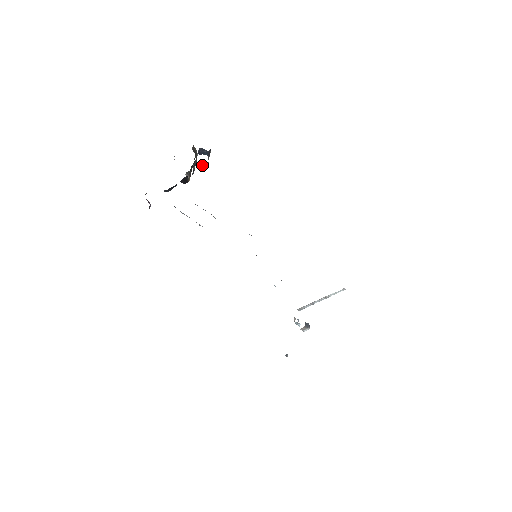
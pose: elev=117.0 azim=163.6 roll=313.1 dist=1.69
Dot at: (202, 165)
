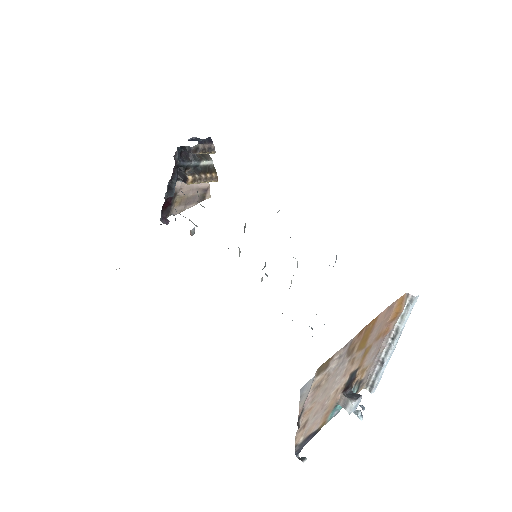
Dot at: (187, 147)
